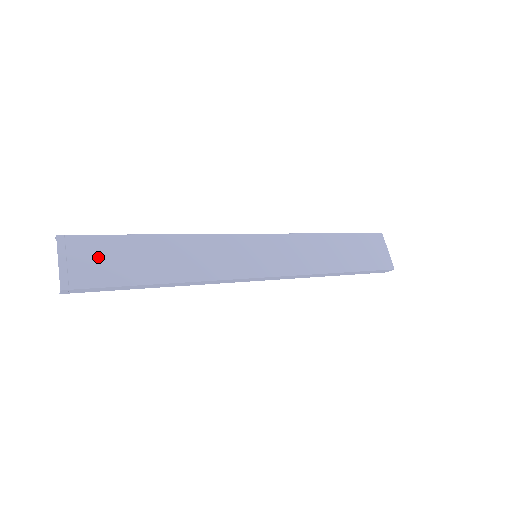
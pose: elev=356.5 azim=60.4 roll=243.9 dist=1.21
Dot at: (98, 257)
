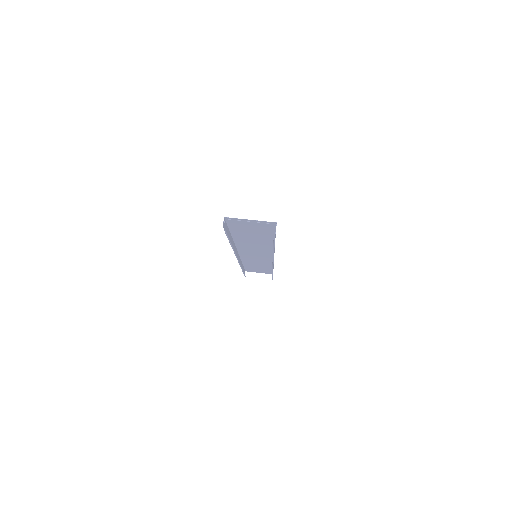
Dot at: (248, 227)
